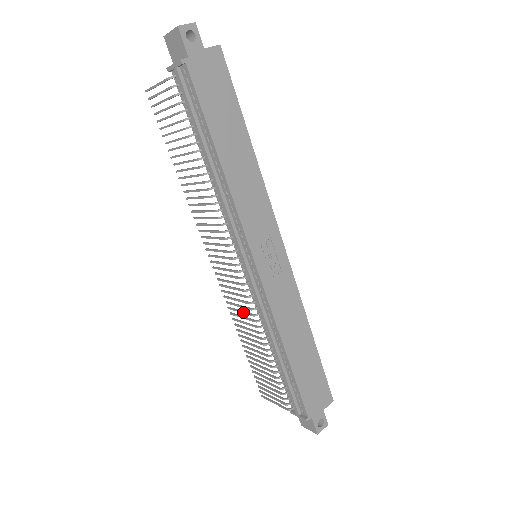
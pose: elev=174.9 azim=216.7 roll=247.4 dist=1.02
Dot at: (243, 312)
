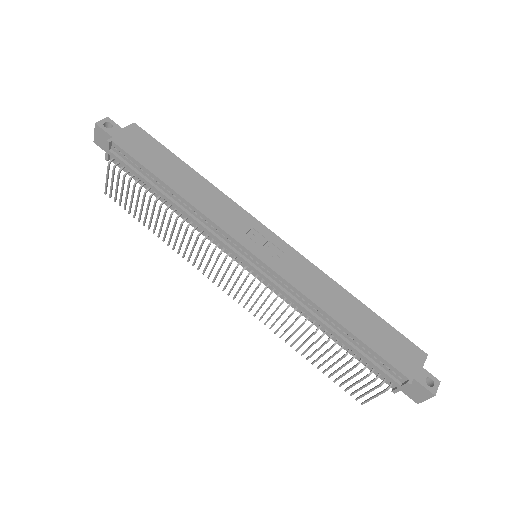
Dot at: (279, 316)
